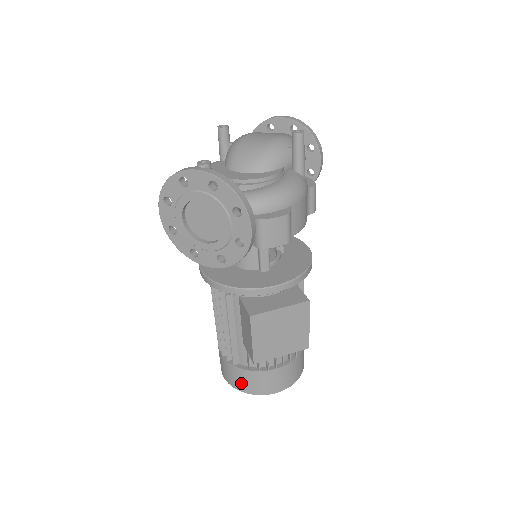
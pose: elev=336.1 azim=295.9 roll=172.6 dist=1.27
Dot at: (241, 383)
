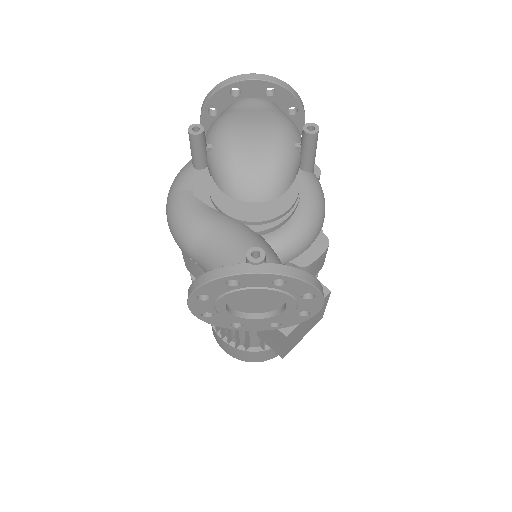
Dot at: (253, 359)
